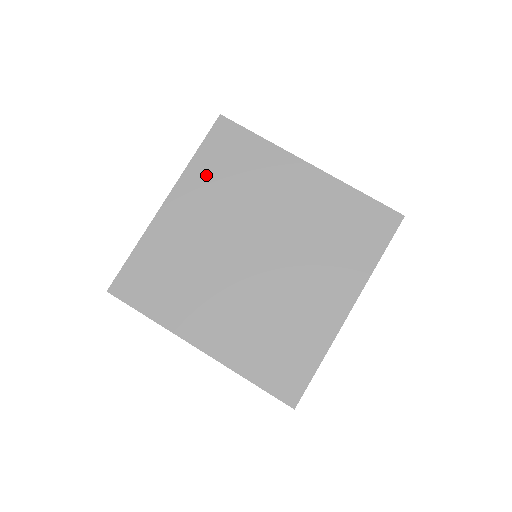
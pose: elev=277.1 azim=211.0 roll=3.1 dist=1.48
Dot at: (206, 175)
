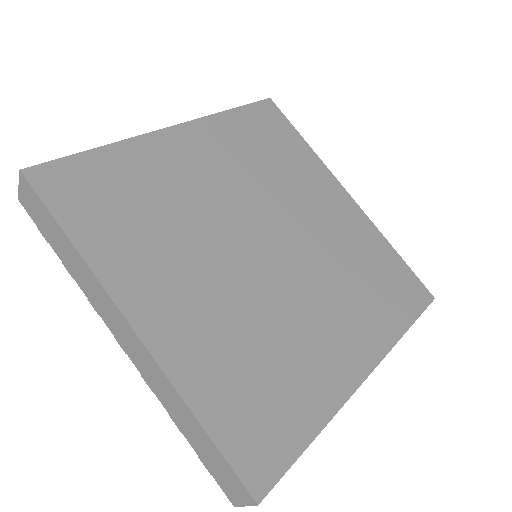
Dot at: (235, 135)
